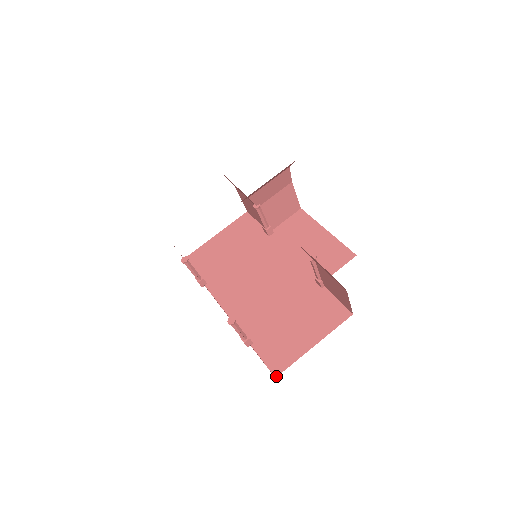
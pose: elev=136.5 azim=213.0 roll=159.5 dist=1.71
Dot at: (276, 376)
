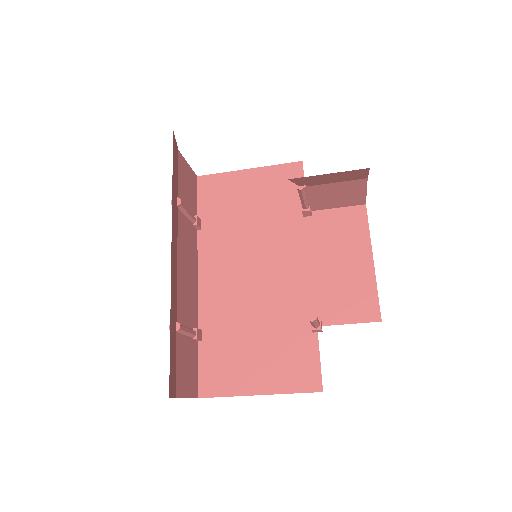
Dot at: (200, 397)
